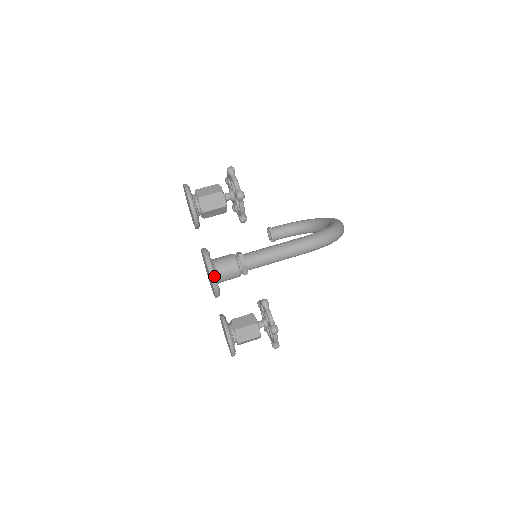
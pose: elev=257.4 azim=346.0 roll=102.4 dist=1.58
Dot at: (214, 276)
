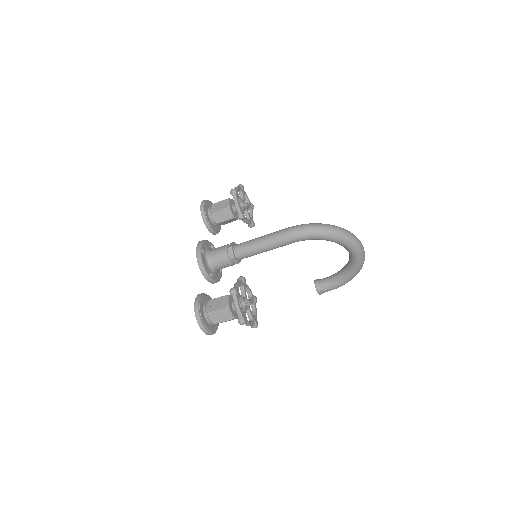
Dot at: (199, 248)
